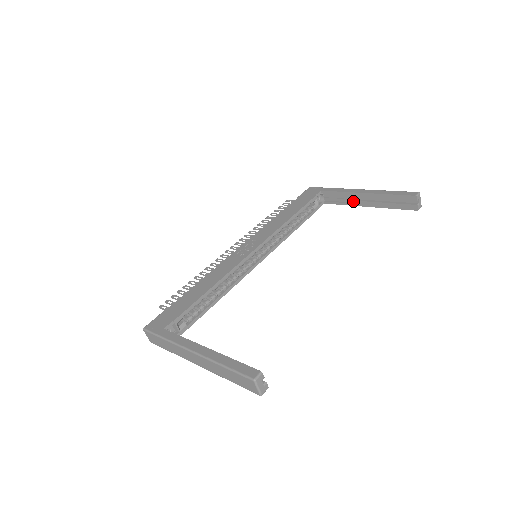
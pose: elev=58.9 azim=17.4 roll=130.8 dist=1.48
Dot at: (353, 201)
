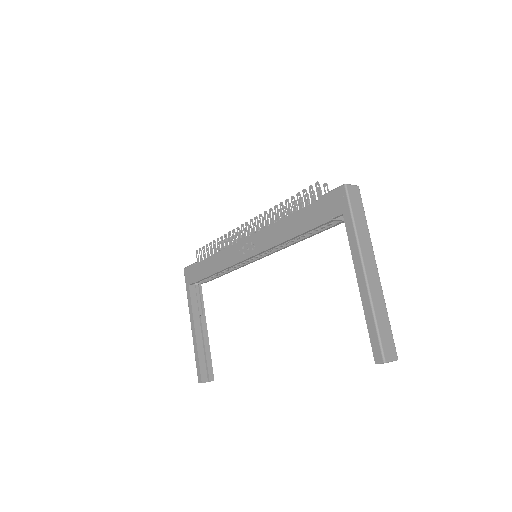
Dot at: occluded
